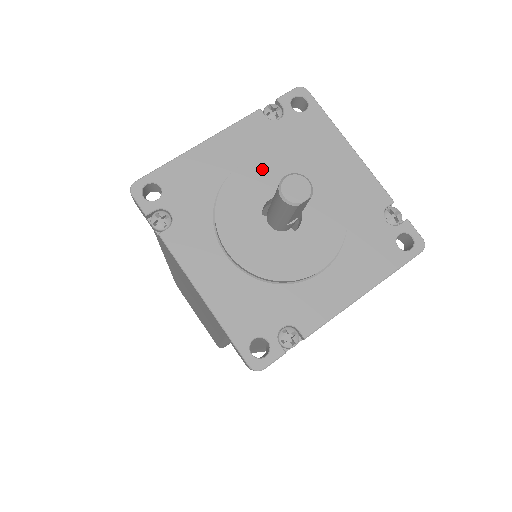
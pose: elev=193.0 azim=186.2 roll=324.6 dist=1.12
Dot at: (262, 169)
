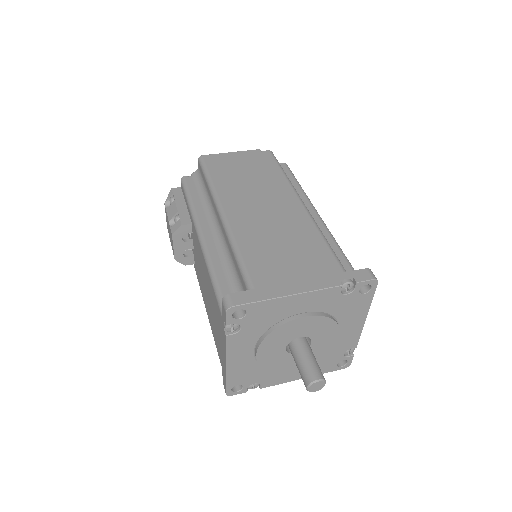
Dot at: (267, 348)
